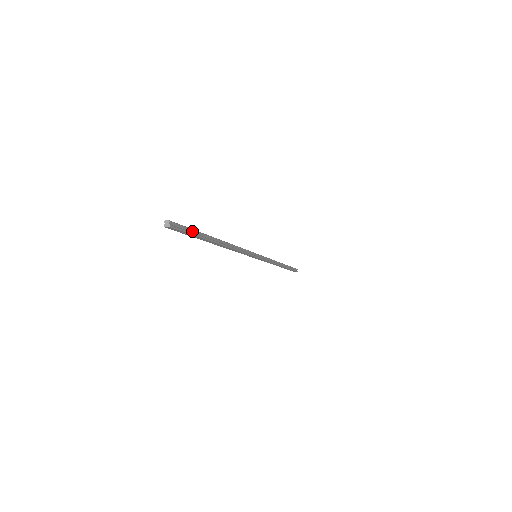
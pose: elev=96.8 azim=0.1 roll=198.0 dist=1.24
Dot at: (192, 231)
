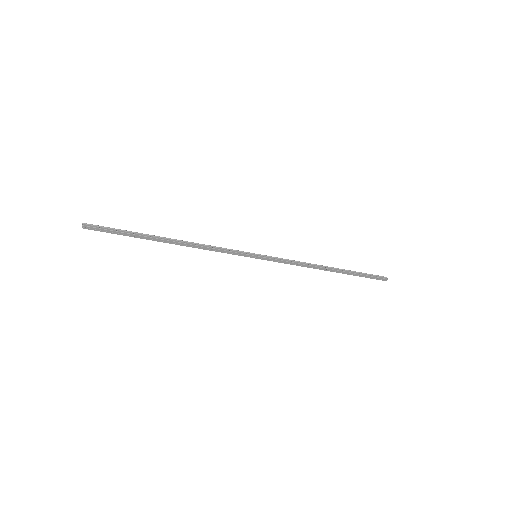
Dot at: (118, 230)
